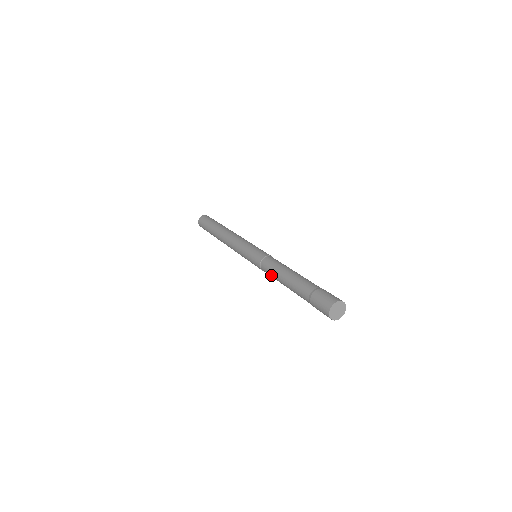
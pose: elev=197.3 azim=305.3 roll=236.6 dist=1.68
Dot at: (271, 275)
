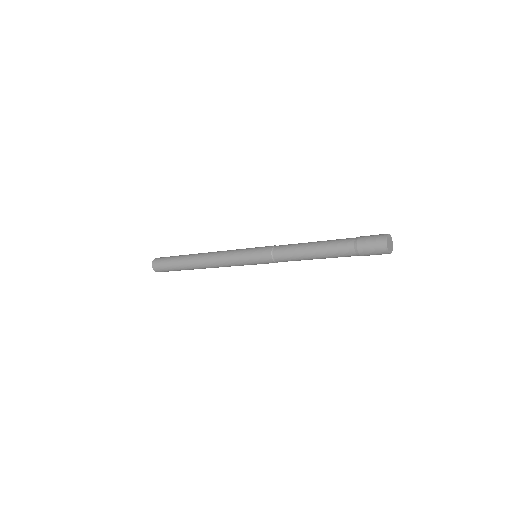
Dot at: (290, 251)
